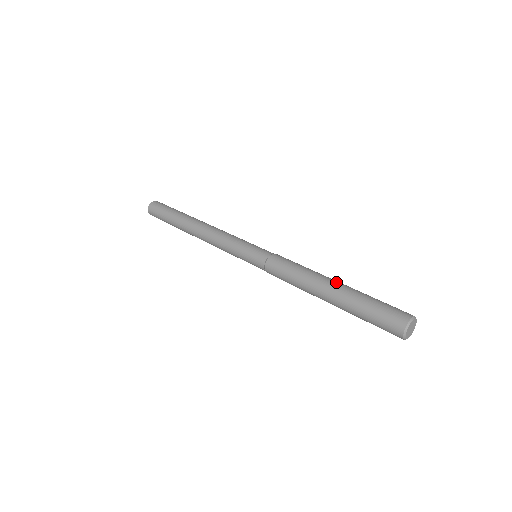
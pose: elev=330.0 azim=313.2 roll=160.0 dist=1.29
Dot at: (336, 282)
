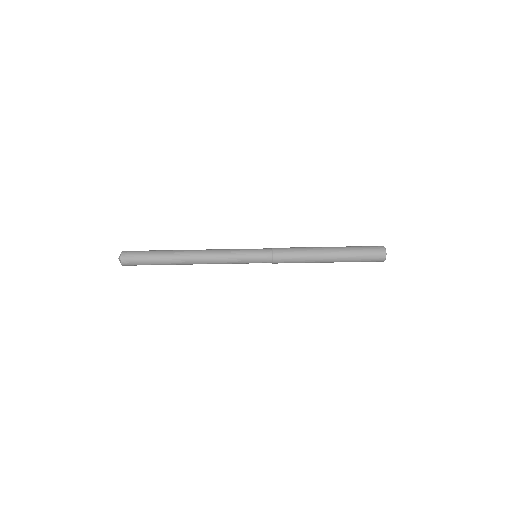
Dot at: (329, 247)
